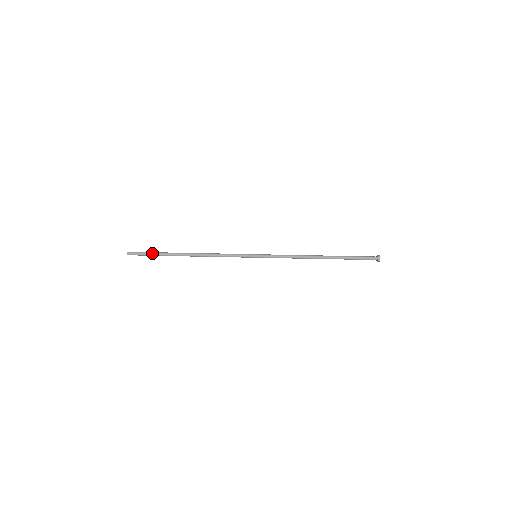
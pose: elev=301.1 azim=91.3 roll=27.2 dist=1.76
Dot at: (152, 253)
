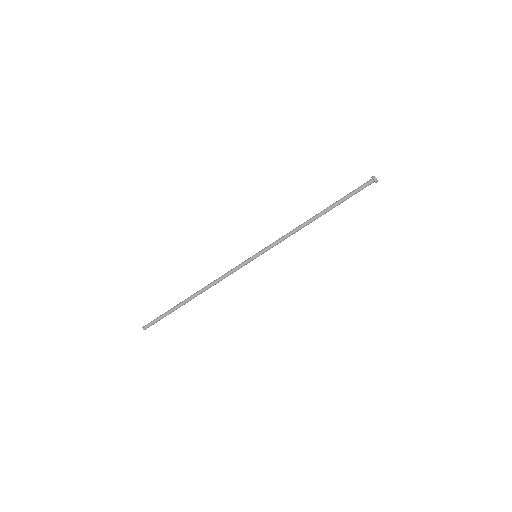
Dot at: (164, 316)
